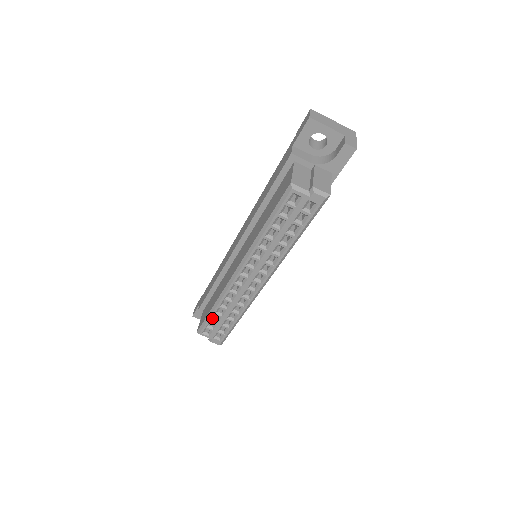
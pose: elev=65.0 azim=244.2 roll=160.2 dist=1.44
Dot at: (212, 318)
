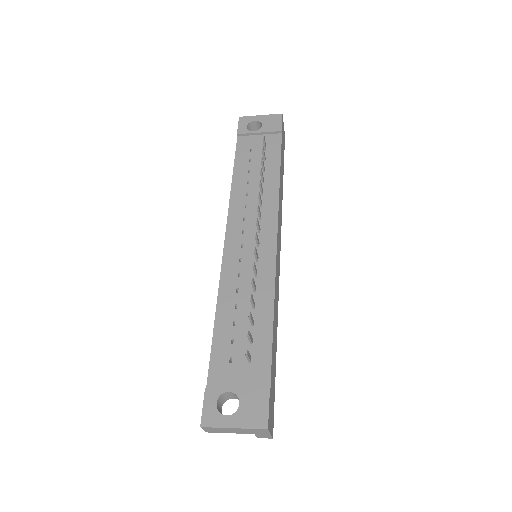
Dot at: occluded
